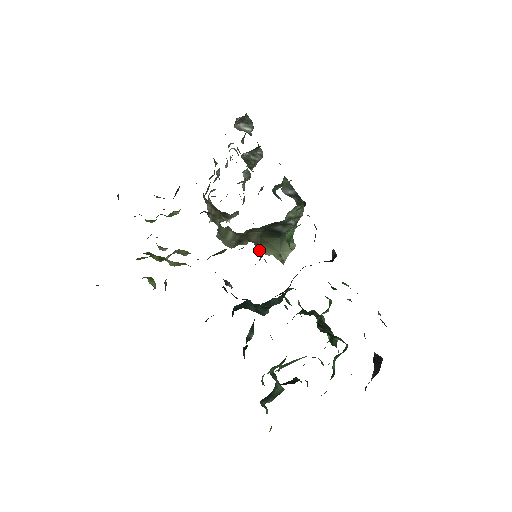
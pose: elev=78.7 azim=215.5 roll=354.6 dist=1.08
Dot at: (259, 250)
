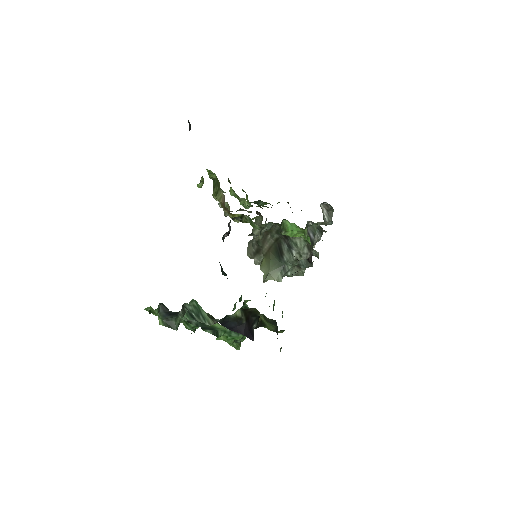
Dot at: (263, 231)
